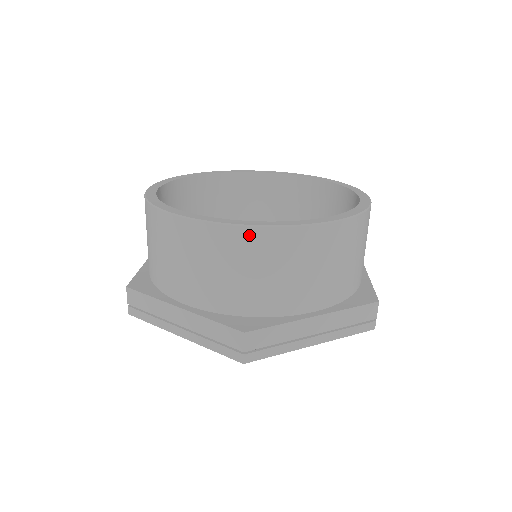
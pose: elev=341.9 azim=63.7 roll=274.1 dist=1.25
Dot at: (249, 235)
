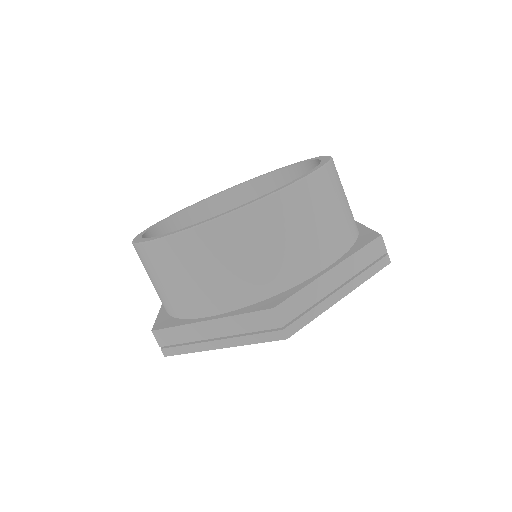
Dot at: (141, 251)
